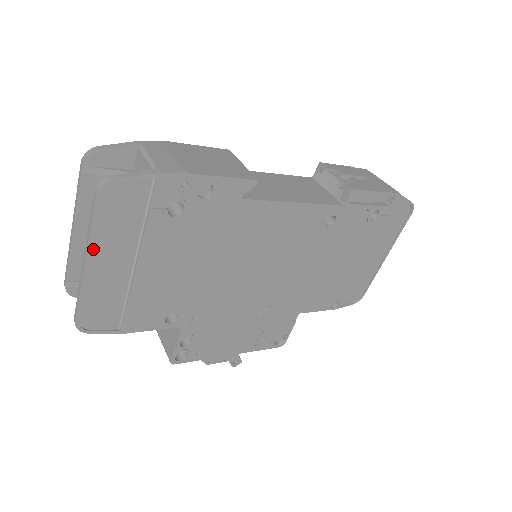
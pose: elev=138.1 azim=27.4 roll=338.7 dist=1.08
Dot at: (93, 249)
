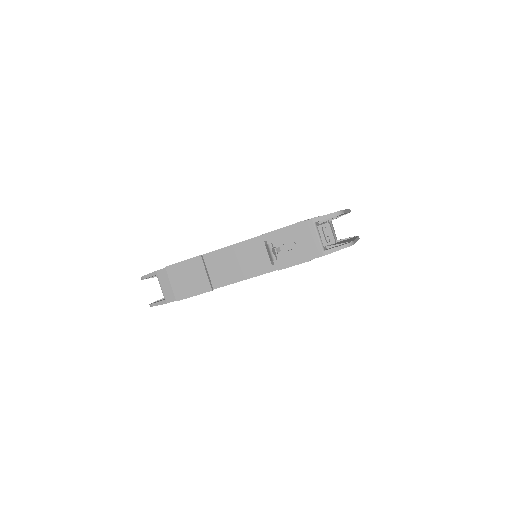
Dot at: occluded
